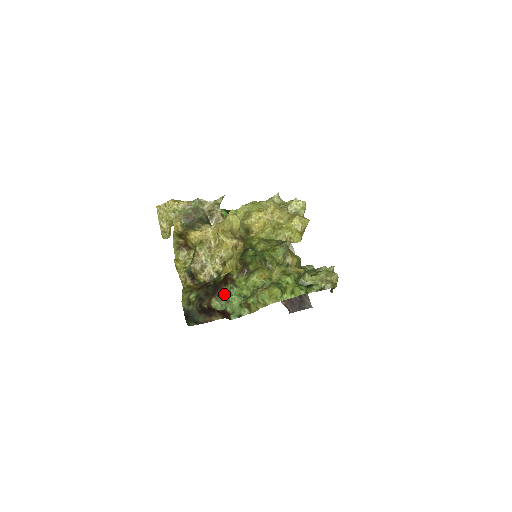
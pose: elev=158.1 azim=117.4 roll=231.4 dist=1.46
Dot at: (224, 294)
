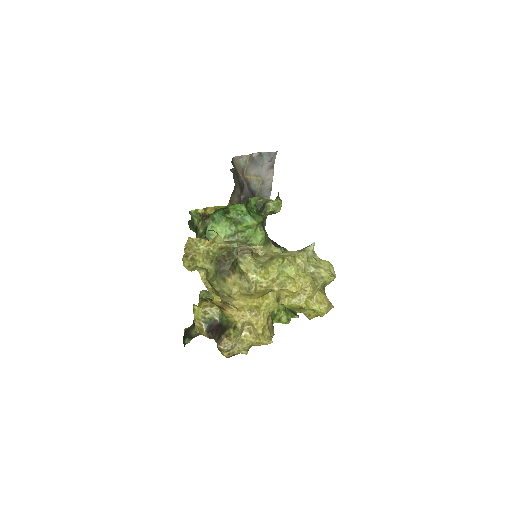
Dot at: occluded
